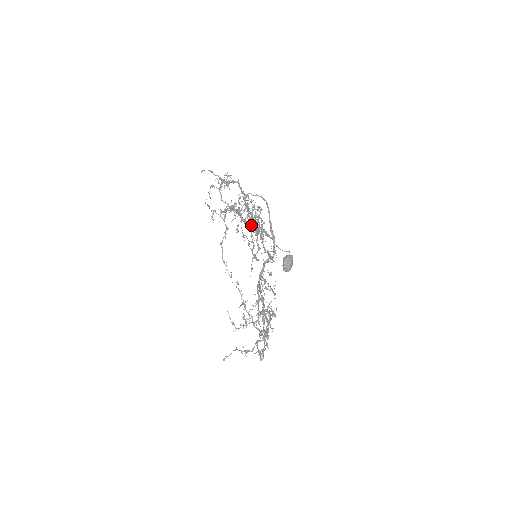
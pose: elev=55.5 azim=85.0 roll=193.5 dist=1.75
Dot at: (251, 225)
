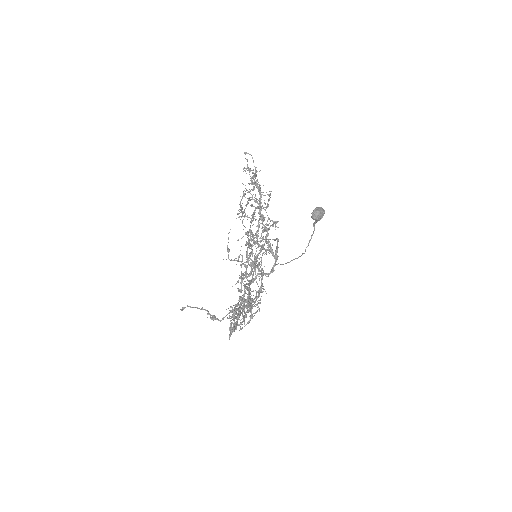
Dot at: (248, 257)
